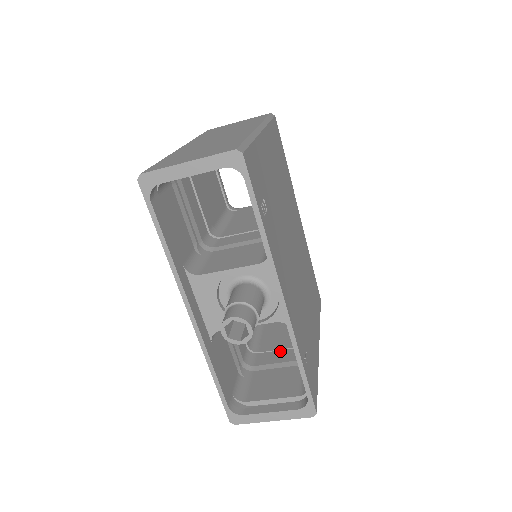
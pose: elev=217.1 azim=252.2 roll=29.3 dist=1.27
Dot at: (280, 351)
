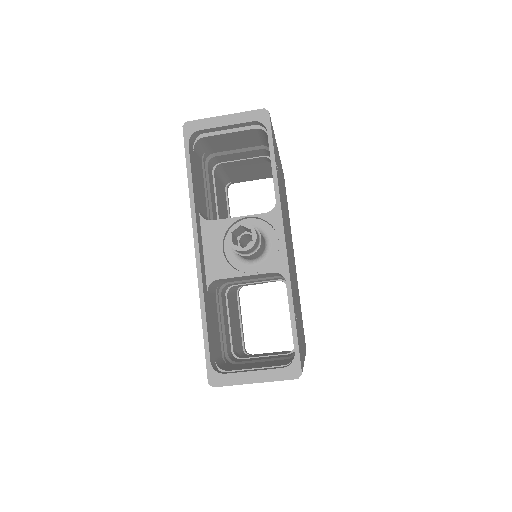
Dot at: (265, 356)
